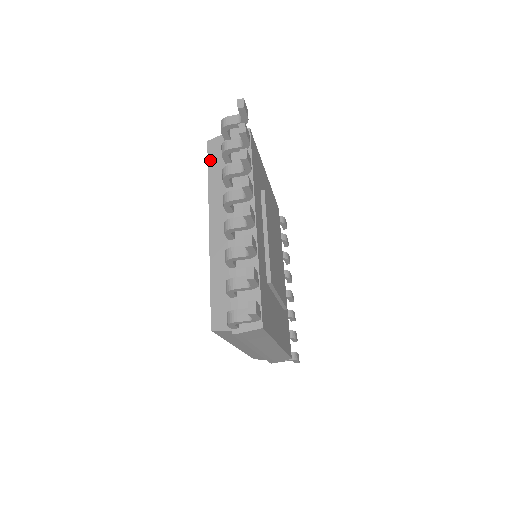
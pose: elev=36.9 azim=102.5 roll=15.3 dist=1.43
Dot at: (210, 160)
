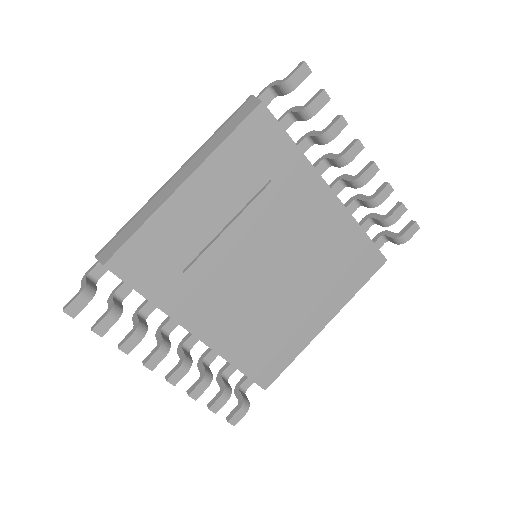
Dot at: occluded
